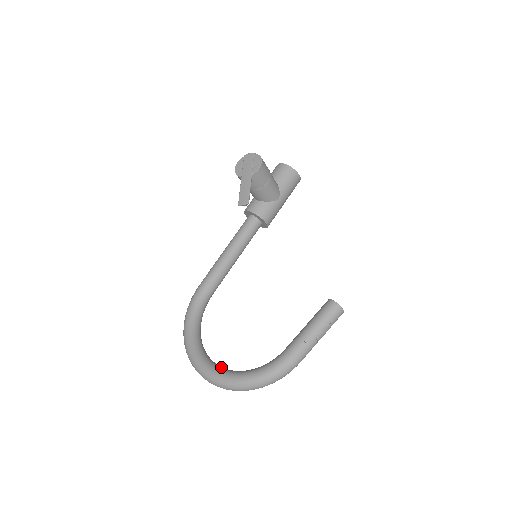
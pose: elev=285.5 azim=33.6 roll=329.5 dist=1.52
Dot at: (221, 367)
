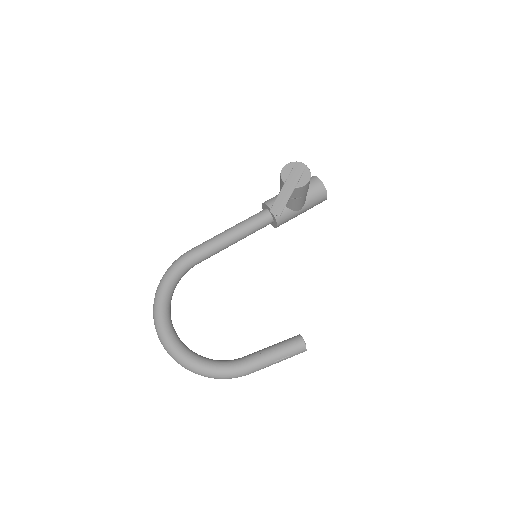
Dot at: (181, 341)
